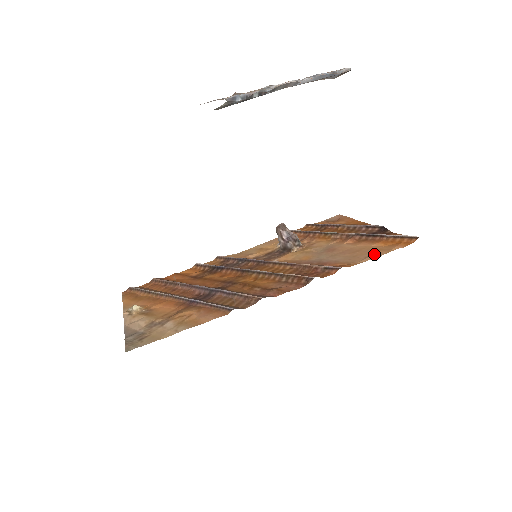
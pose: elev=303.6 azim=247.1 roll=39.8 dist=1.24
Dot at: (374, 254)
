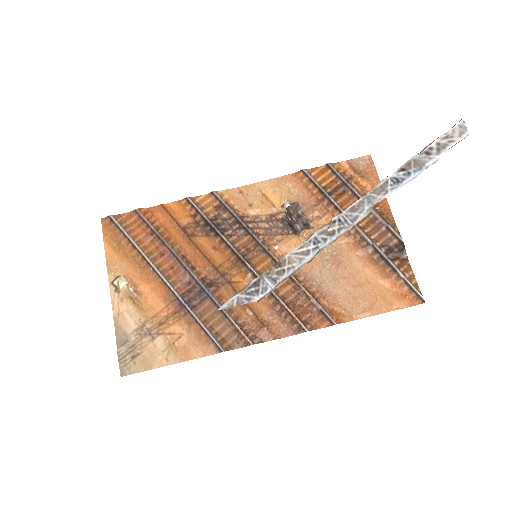
Dot at: (374, 308)
